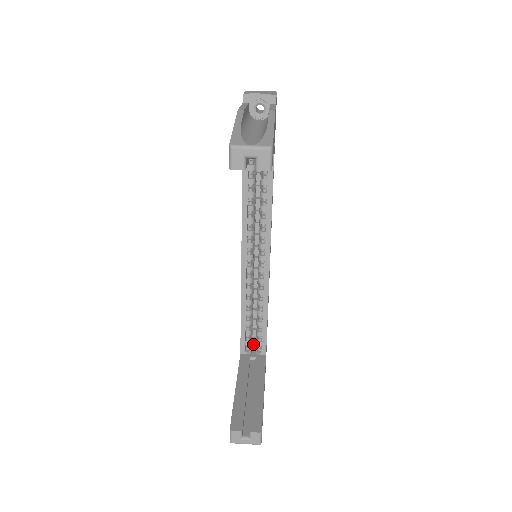
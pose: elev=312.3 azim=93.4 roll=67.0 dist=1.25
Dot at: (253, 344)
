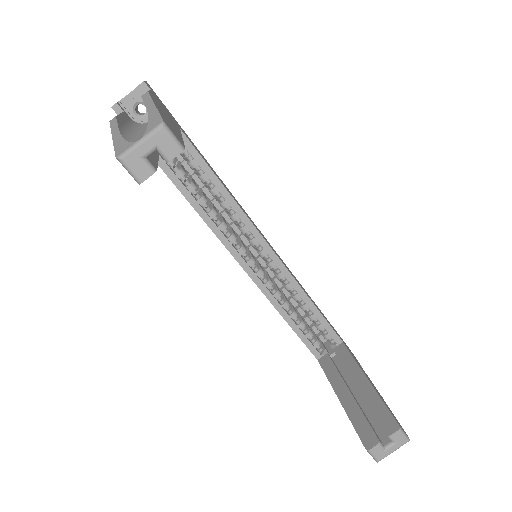
Dot at: (322, 341)
